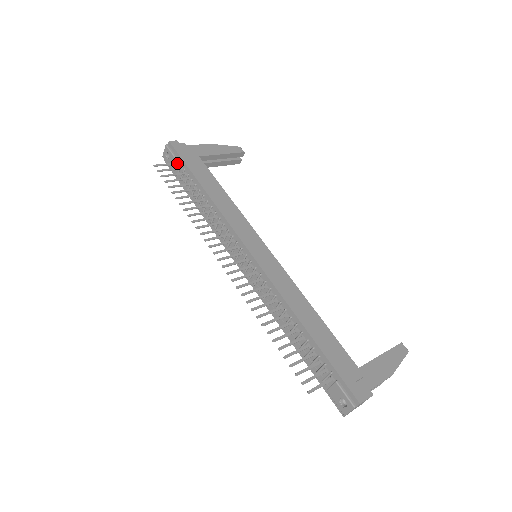
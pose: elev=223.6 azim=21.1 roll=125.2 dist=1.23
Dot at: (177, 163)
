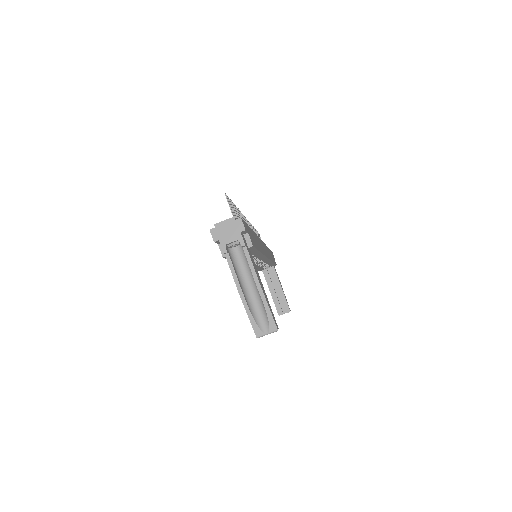
Dot at: occluded
